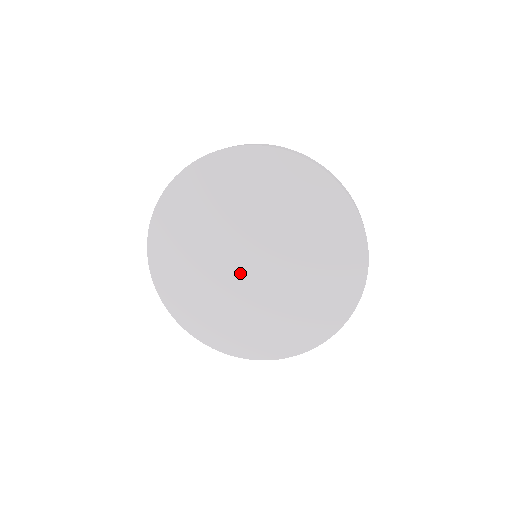
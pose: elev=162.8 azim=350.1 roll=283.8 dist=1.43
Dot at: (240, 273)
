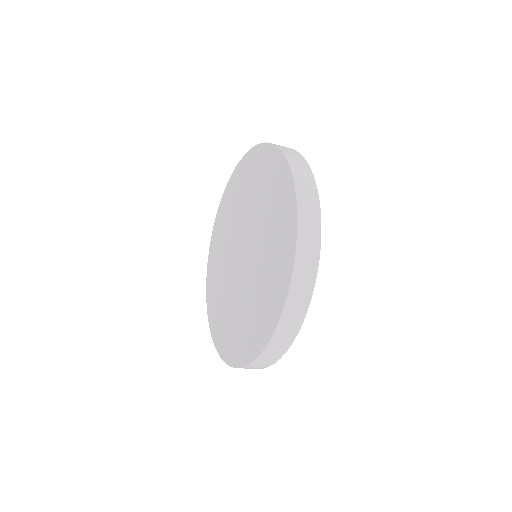
Dot at: (235, 258)
